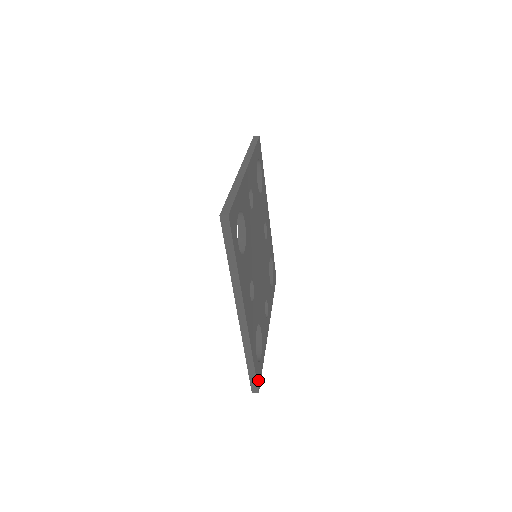
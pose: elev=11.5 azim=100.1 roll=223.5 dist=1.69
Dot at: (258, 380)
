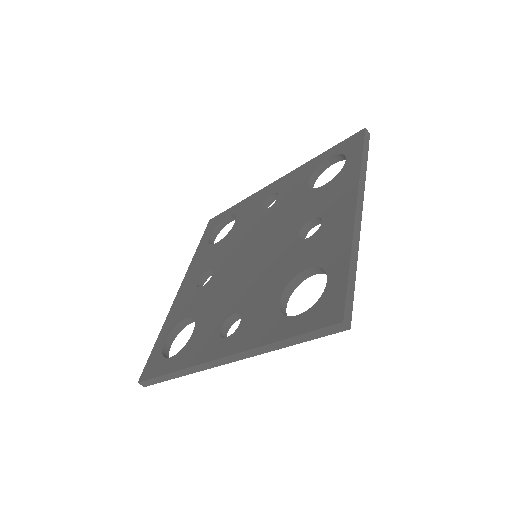
Dot at: occluded
